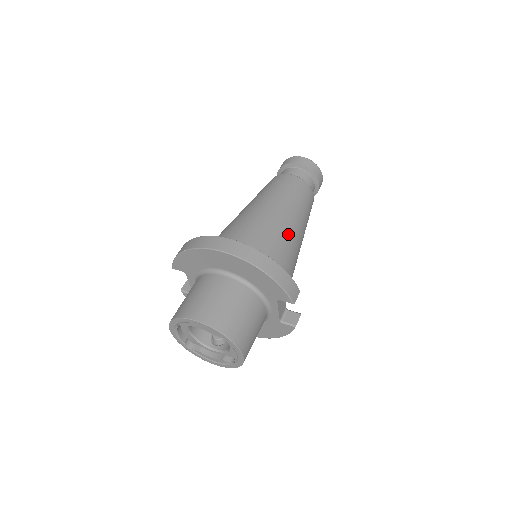
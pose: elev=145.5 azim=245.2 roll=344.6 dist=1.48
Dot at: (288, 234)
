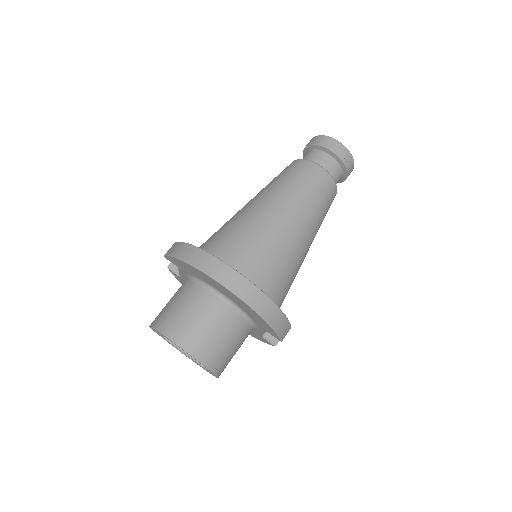
Dot at: (297, 253)
